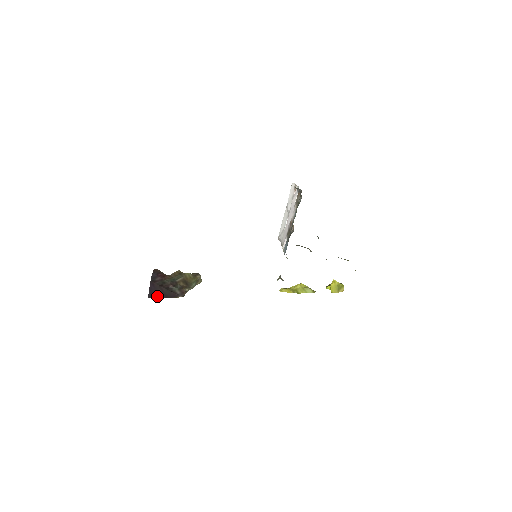
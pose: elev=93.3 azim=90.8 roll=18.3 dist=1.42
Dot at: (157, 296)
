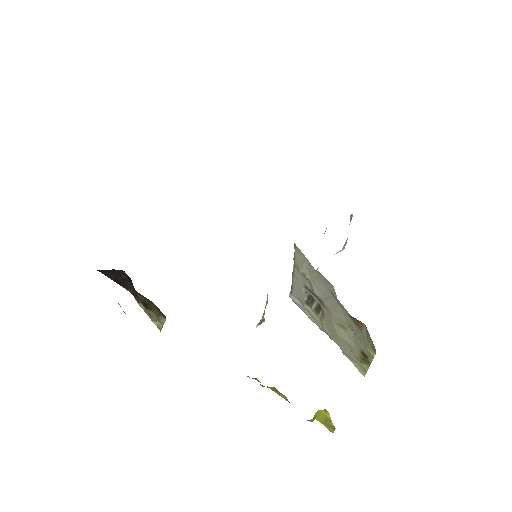
Dot at: (107, 275)
